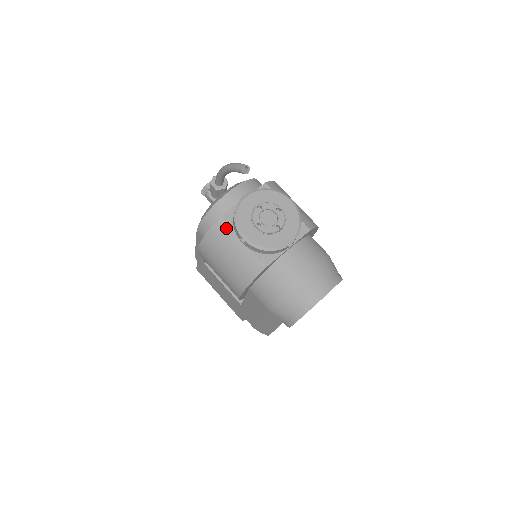
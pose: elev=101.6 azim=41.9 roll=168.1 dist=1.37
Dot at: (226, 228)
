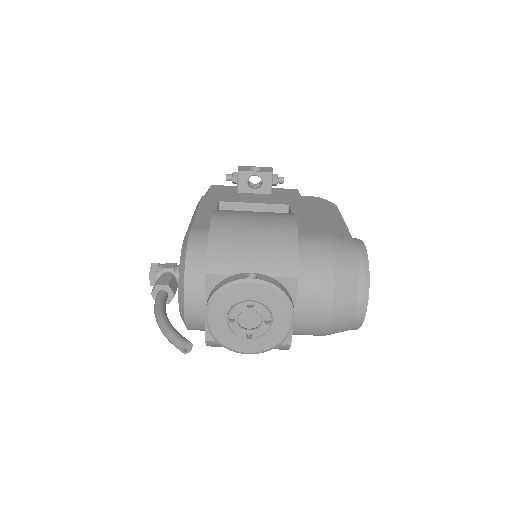
Dot at: occluded
